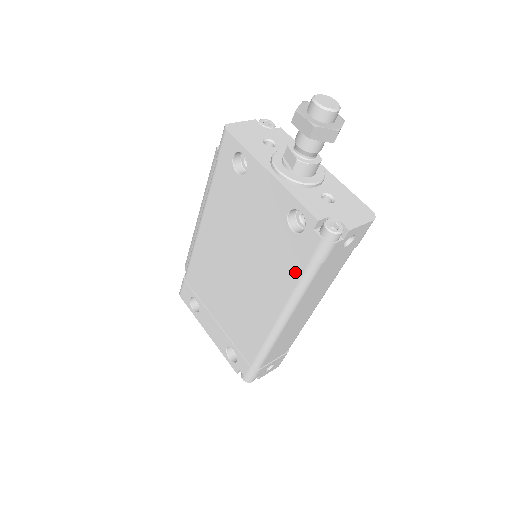
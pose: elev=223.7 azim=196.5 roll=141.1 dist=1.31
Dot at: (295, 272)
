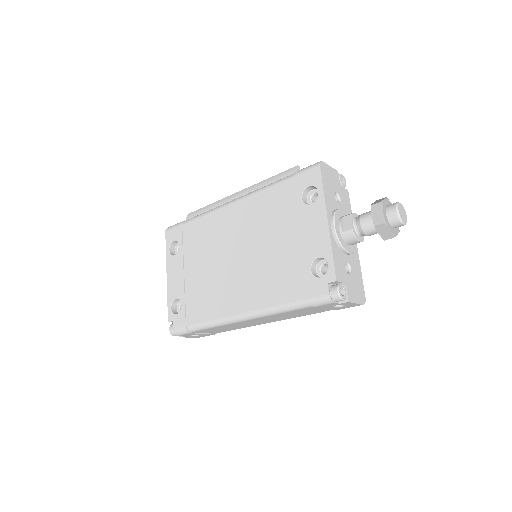
Dot at: (287, 296)
